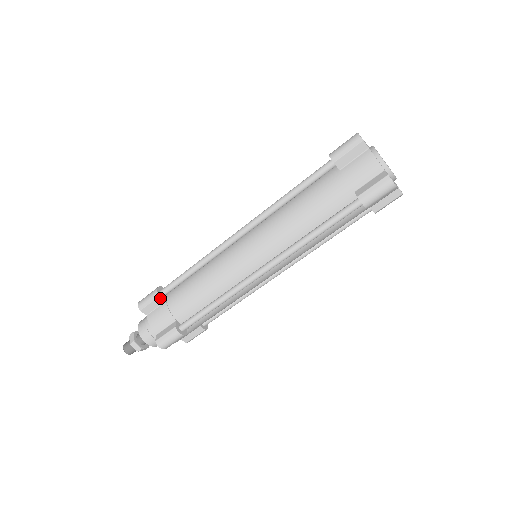
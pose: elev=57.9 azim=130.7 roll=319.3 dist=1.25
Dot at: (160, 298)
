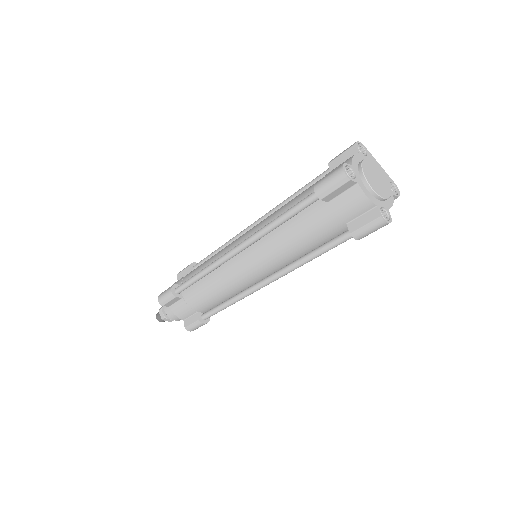
Dot at: (177, 298)
